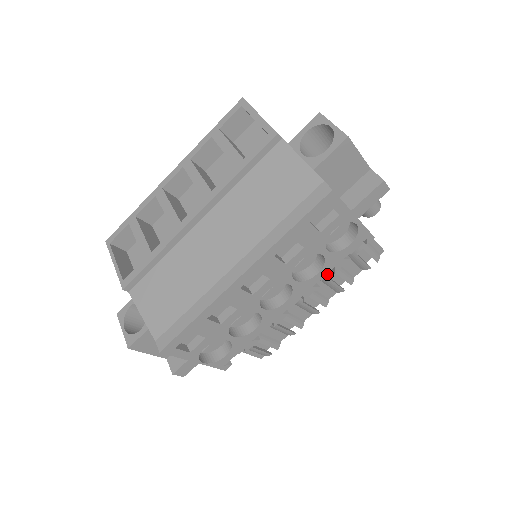
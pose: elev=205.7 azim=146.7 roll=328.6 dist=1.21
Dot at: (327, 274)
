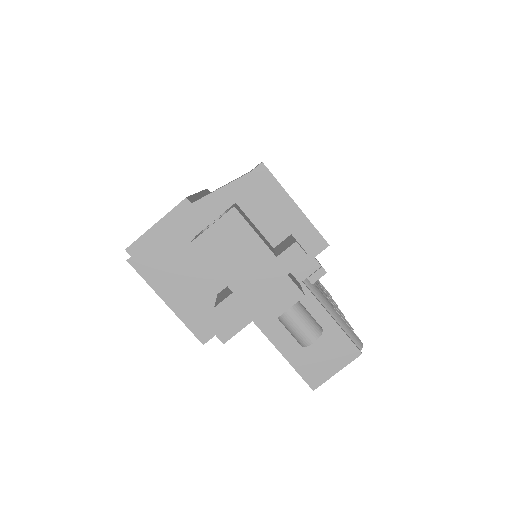
Dot at: occluded
